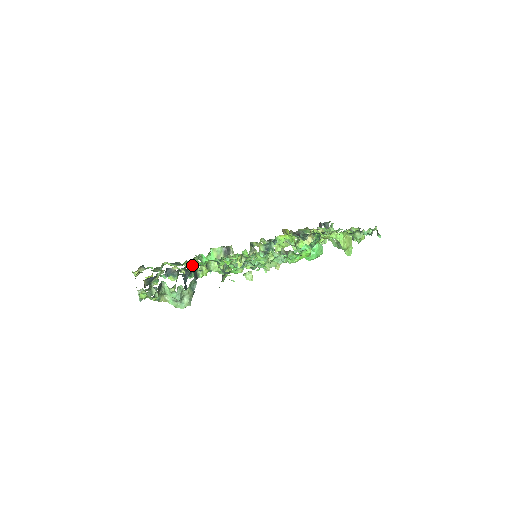
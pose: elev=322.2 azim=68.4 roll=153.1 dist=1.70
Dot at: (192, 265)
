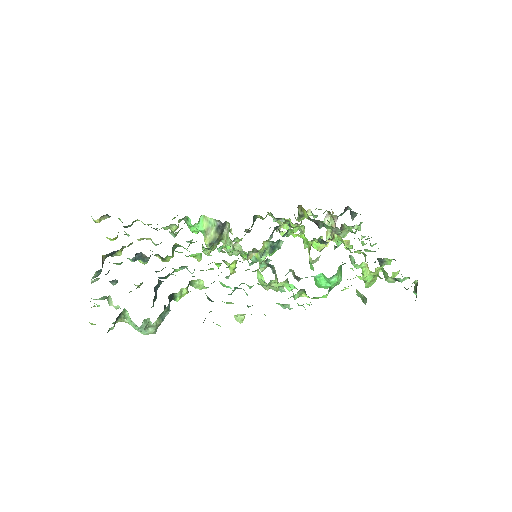
Dot at: (171, 256)
